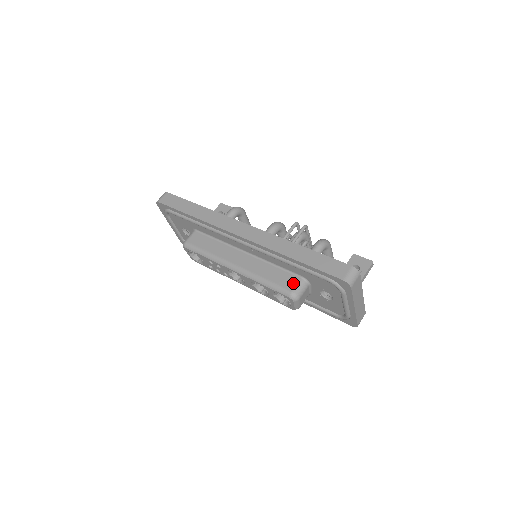
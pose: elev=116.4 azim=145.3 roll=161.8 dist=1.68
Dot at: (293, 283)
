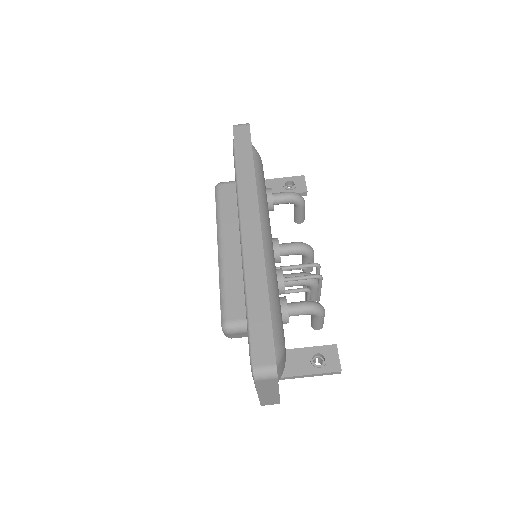
Dot at: (237, 316)
